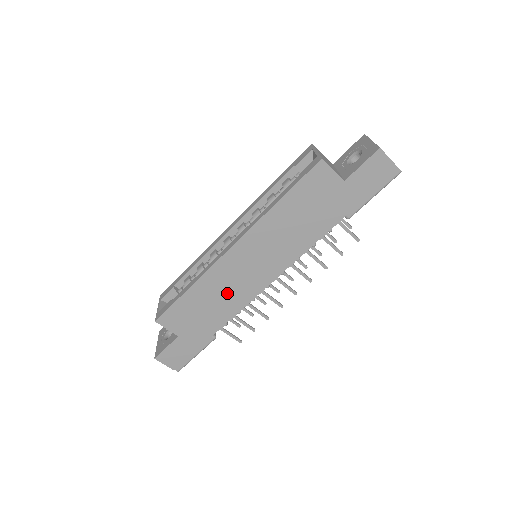
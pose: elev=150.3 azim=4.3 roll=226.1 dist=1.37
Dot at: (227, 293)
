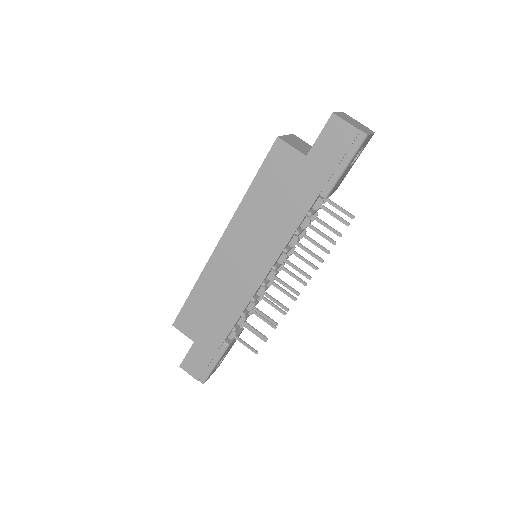
Dot at: (226, 293)
